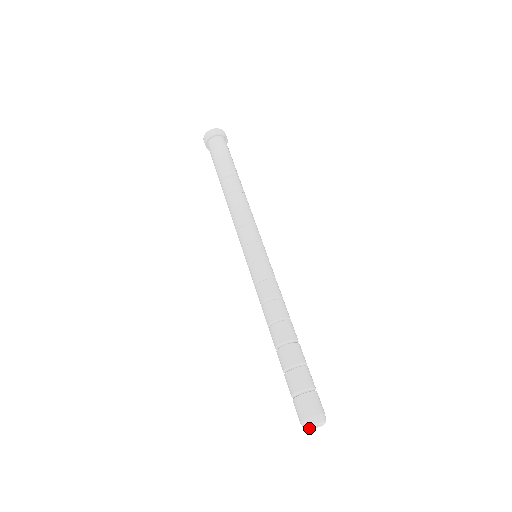
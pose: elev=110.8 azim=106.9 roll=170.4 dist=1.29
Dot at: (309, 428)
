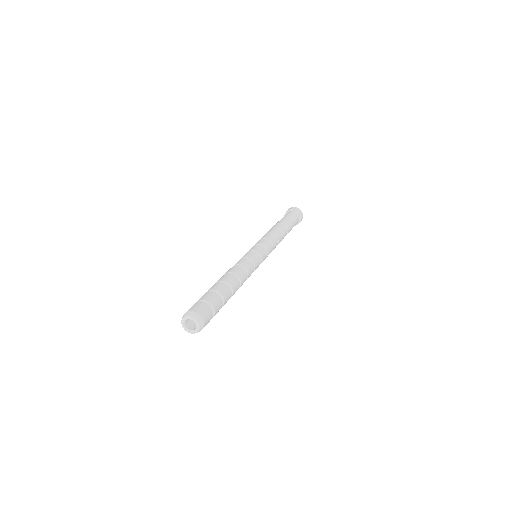
Dot at: (186, 318)
